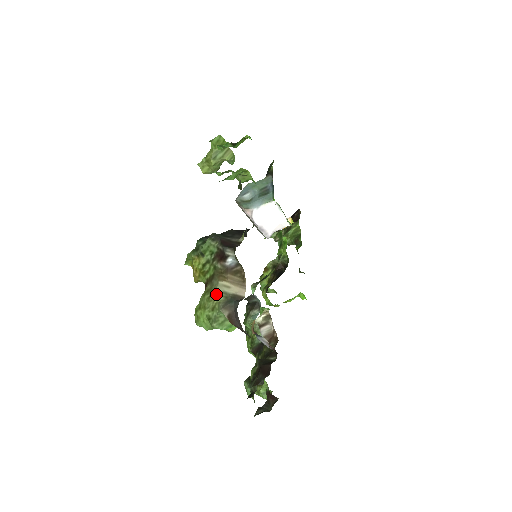
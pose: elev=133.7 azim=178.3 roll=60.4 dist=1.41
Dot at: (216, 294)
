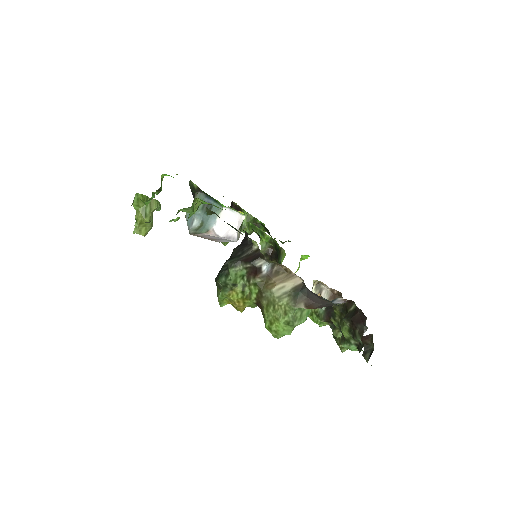
Dot at: (278, 301)
